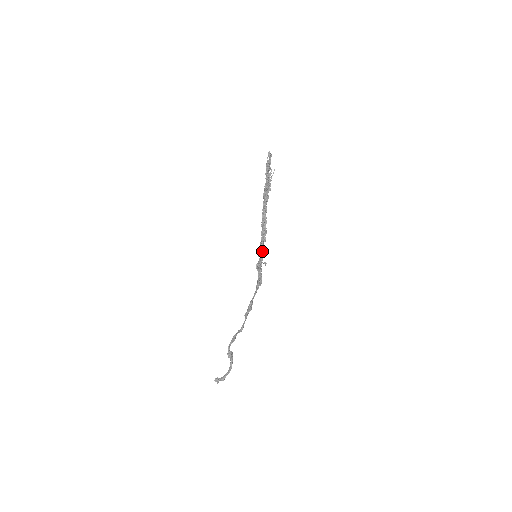
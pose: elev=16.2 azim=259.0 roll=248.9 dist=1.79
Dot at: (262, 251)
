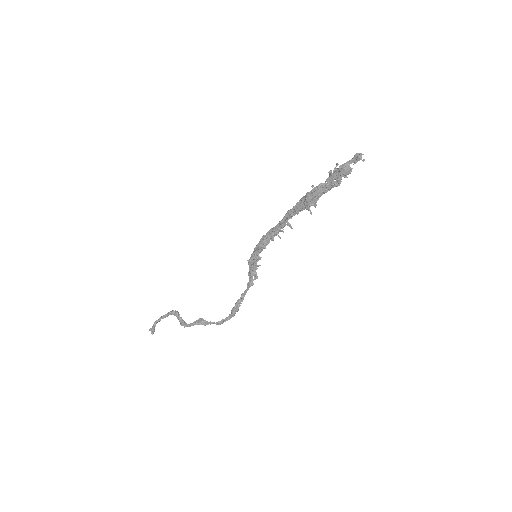
Dot at: (263, 247)
